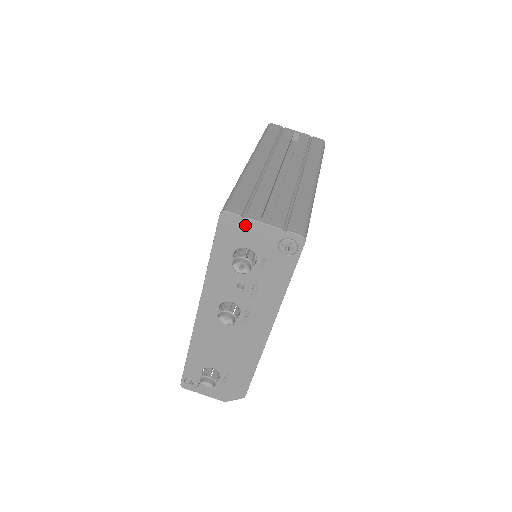
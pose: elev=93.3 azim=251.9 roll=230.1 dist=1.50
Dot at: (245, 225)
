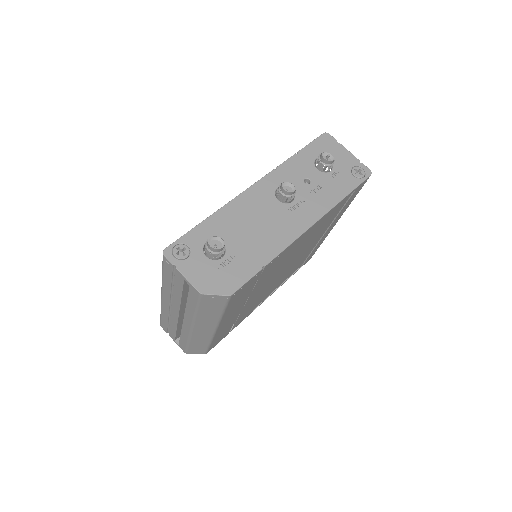
Dot at: (337, 146)
